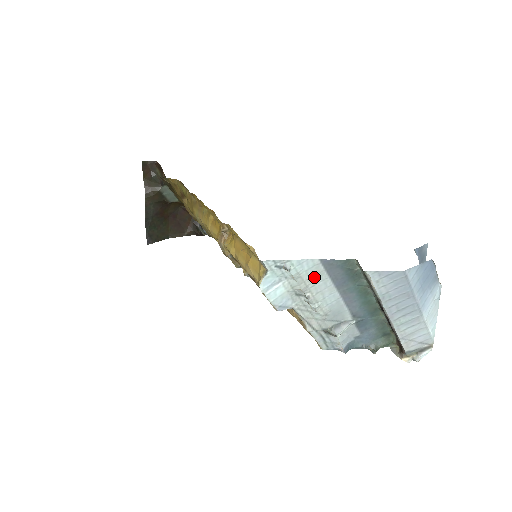
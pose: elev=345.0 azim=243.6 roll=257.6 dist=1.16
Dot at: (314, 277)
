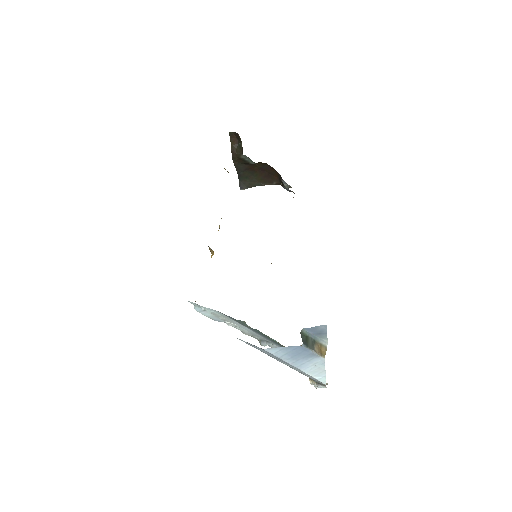
Dot at: (226, 317)
